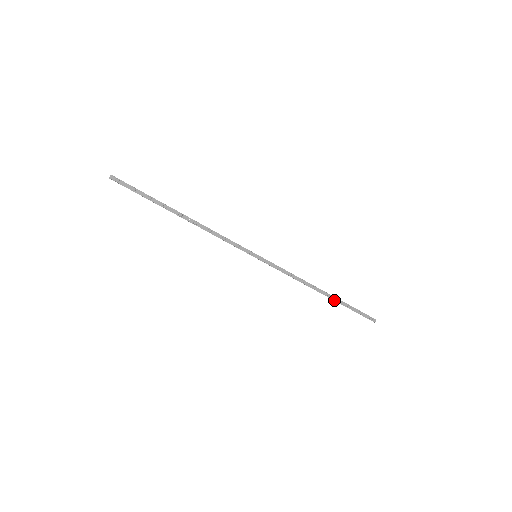
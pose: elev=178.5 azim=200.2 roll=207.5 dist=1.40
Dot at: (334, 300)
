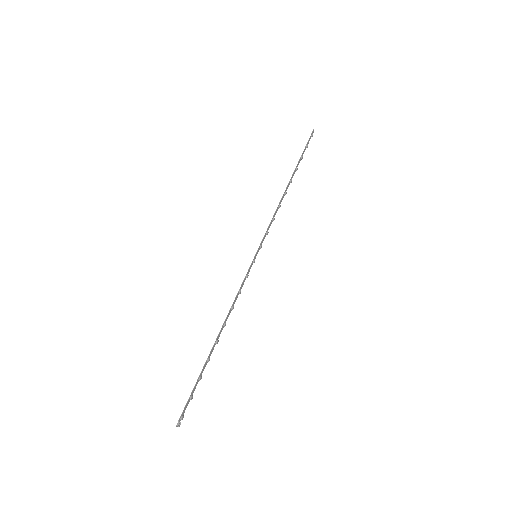
Dot at: occluded
